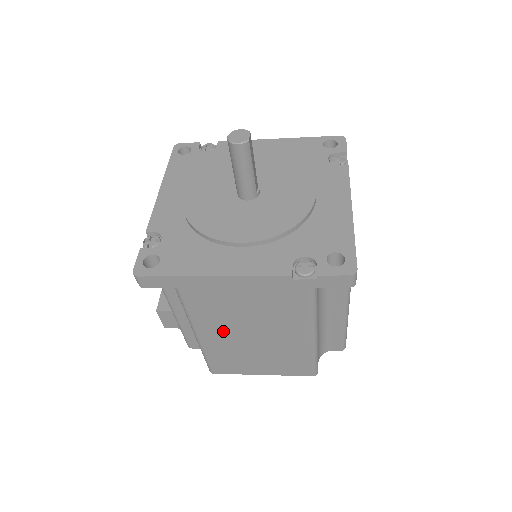
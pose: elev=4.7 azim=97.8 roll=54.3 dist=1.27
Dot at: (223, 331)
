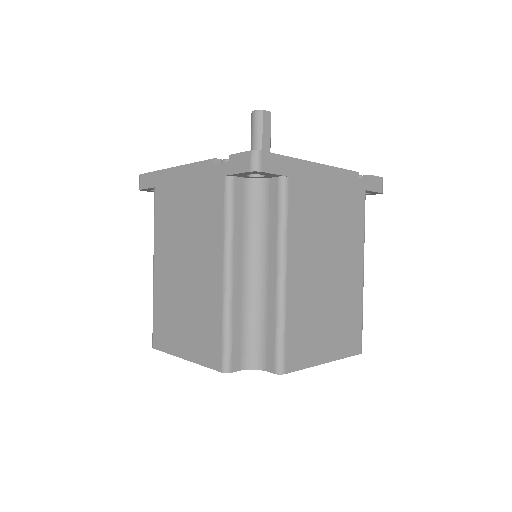
Dot at: (168, 258)
